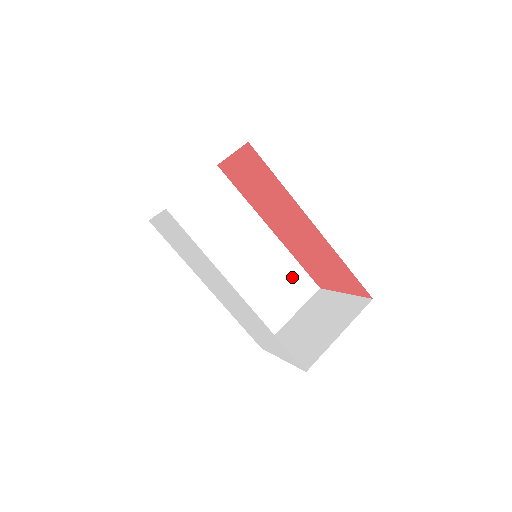
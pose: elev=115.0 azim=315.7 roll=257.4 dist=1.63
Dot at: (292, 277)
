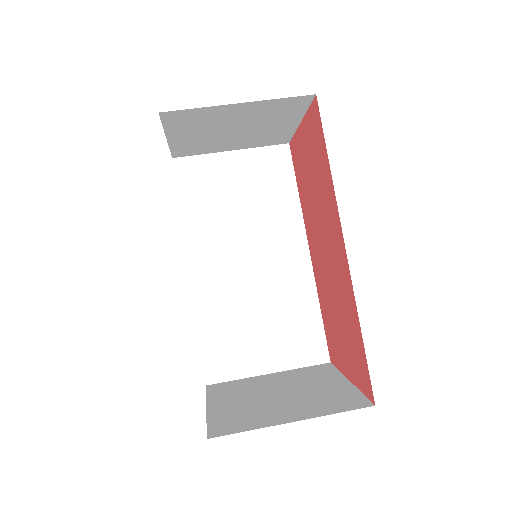
Dot at: (301, 324)
